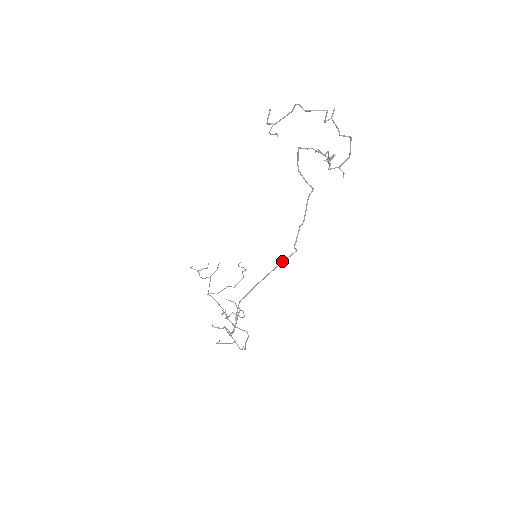
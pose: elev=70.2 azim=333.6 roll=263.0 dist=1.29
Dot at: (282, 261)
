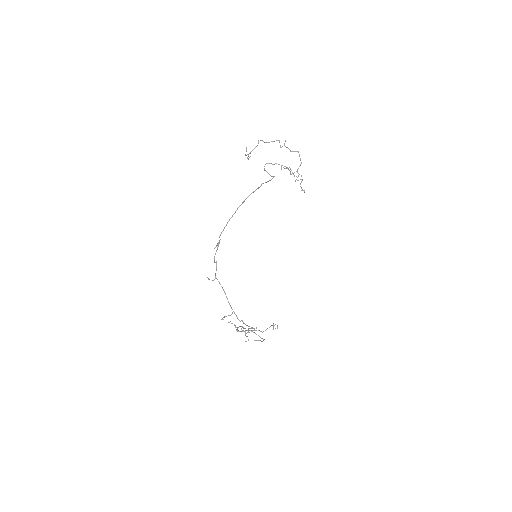
Dot at: occluded
